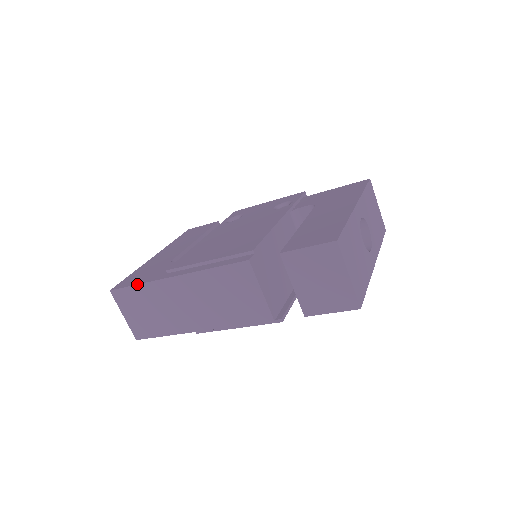
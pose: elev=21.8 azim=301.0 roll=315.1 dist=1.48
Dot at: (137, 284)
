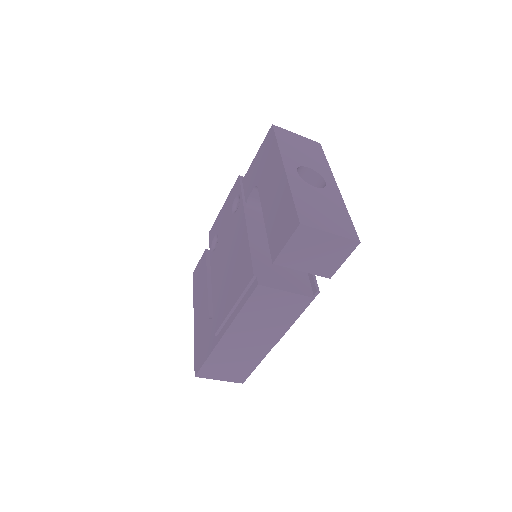
Dot at: (206, 359)
